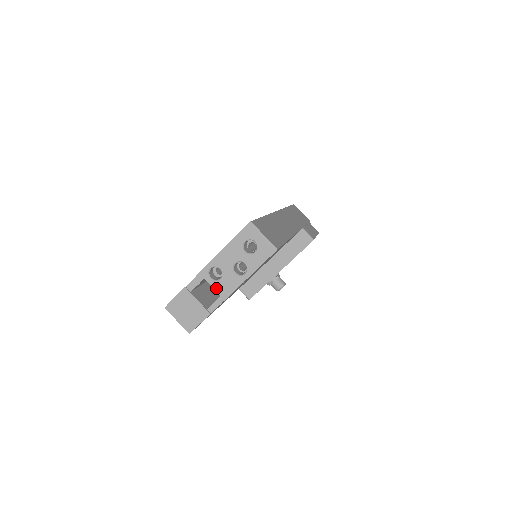
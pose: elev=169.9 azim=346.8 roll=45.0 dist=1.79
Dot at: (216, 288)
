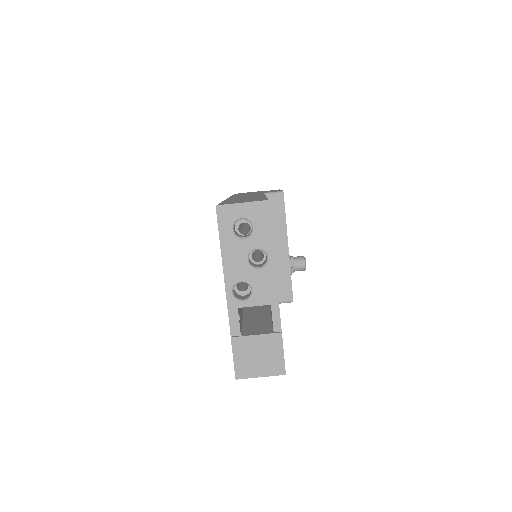
Dot at: (258, 303)
